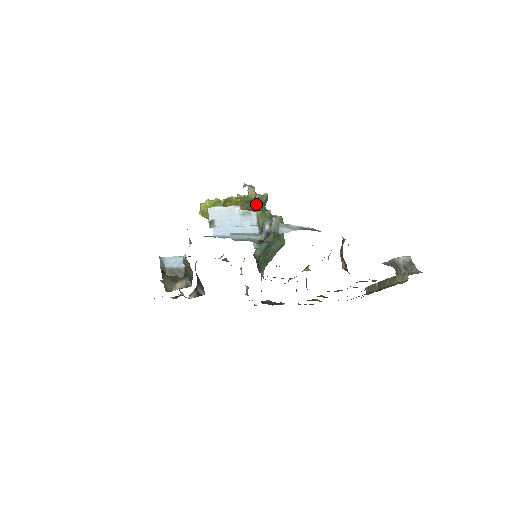
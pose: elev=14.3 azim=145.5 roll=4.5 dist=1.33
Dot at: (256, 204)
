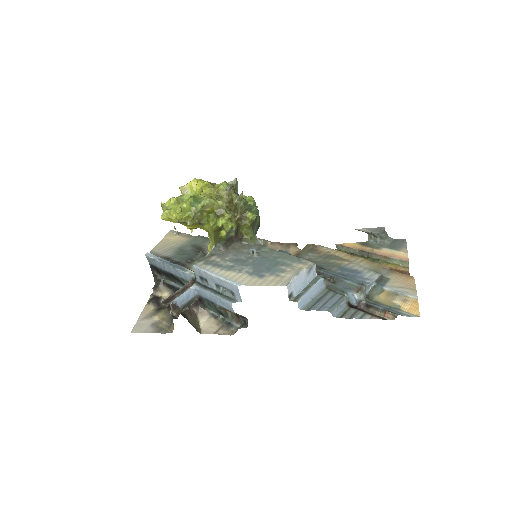
Dot at: (240, 202)
